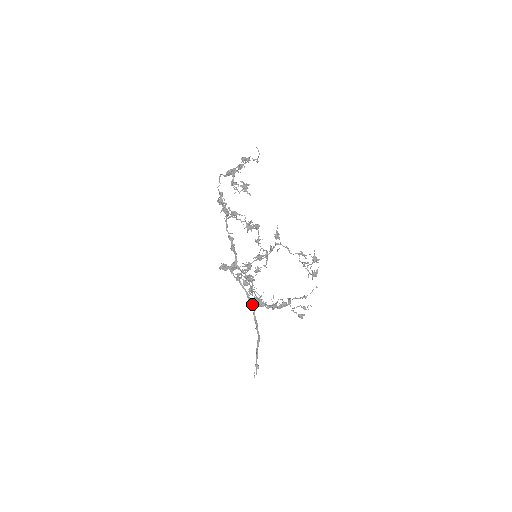
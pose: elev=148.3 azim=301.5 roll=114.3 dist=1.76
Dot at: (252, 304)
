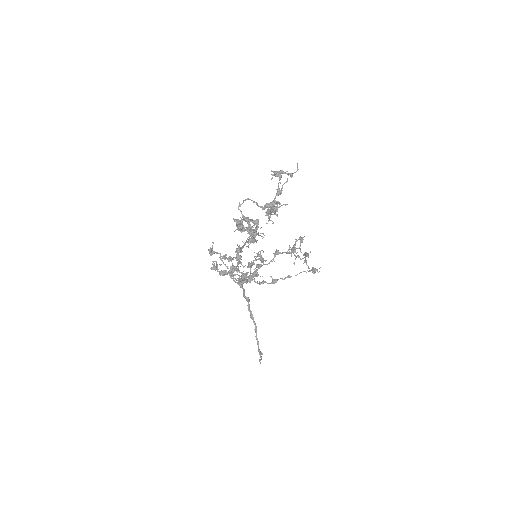
Dot at: (248, 298)
